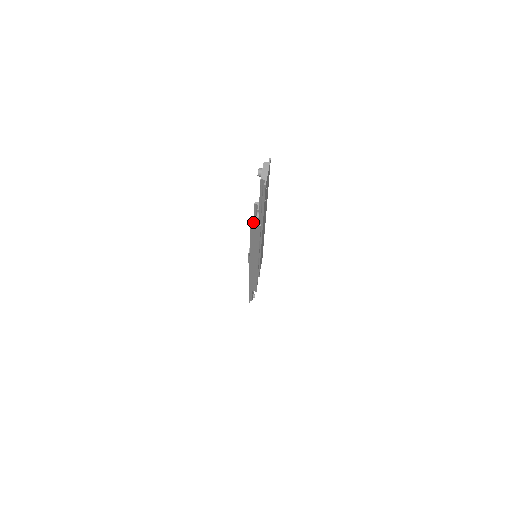
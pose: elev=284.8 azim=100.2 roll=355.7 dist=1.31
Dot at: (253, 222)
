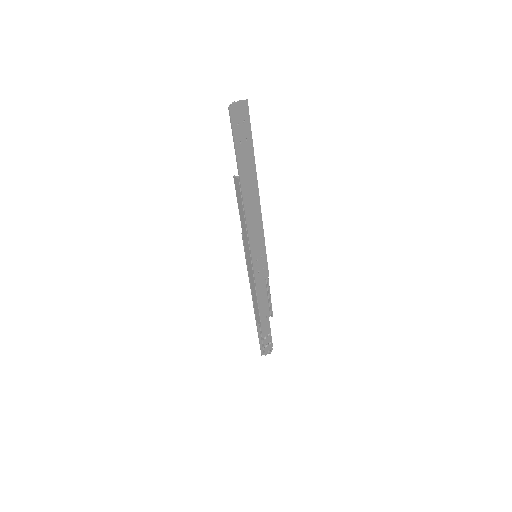
Dot at: (236, 176)
